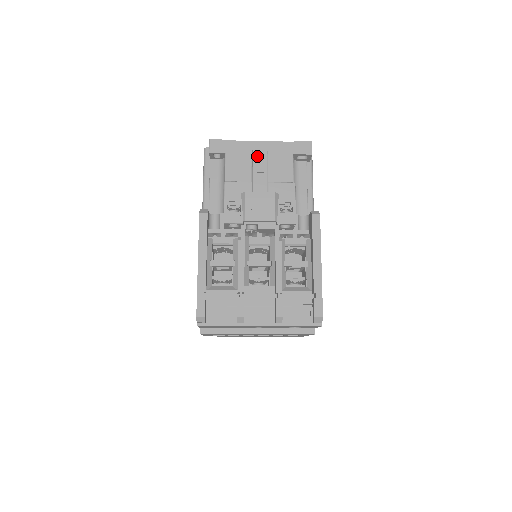
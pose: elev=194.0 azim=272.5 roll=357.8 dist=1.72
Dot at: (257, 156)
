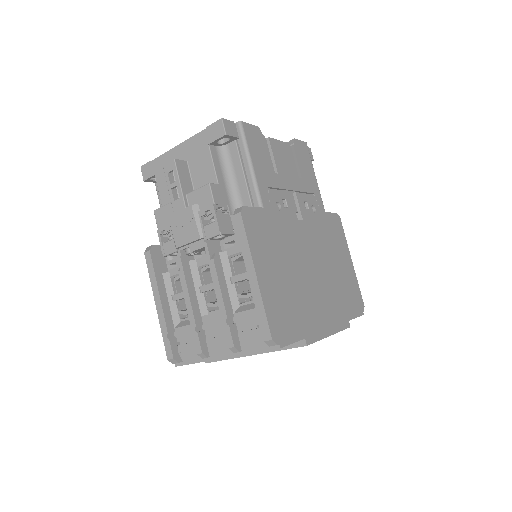
Dot at: (167, 170)
